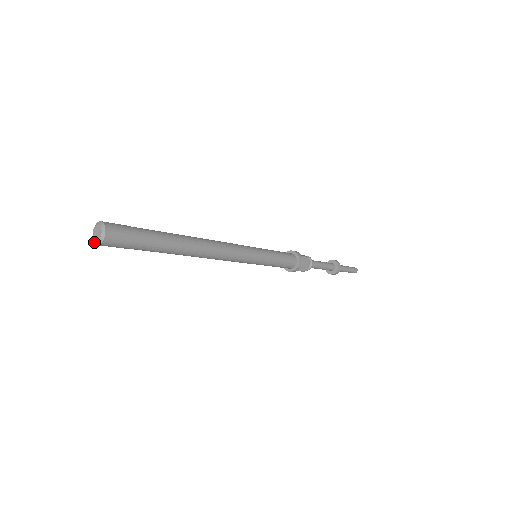
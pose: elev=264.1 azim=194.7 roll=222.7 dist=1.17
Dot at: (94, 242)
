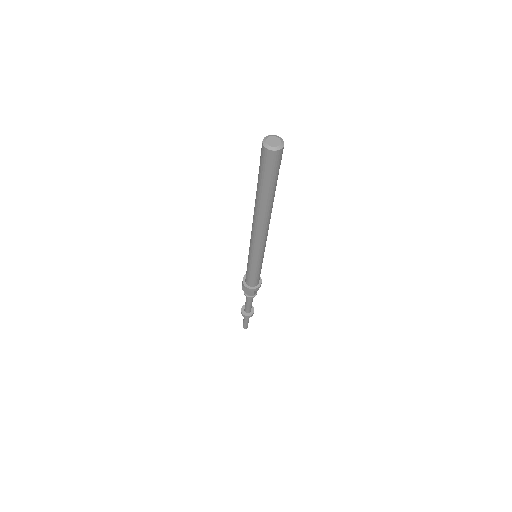
Dot at: (265, 146)
